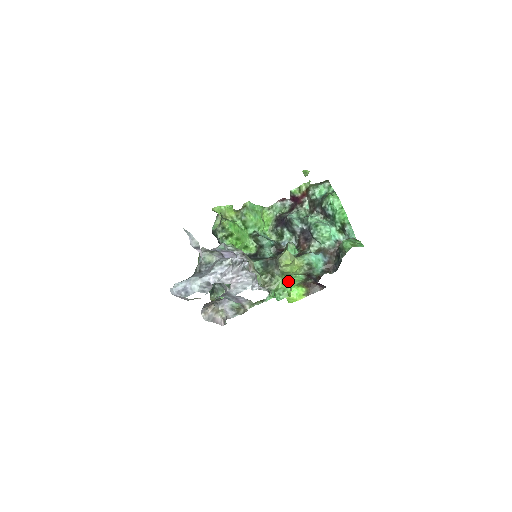
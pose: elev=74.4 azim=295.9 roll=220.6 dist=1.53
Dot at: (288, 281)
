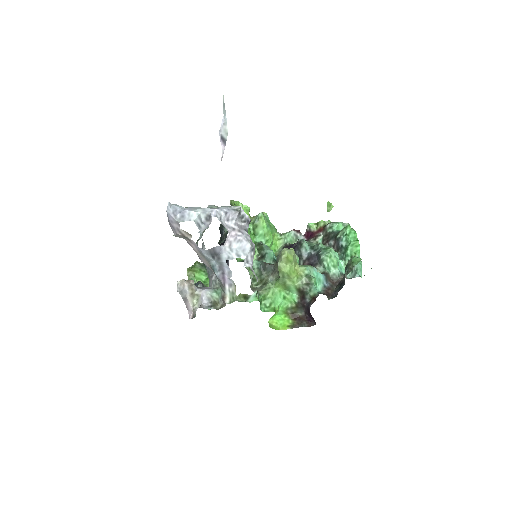
Dot at: (279, 295)
